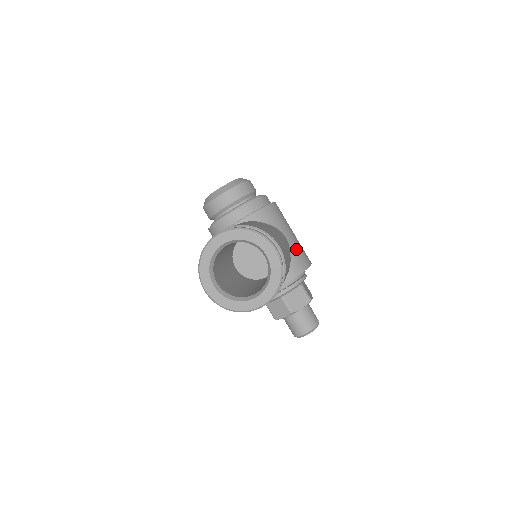
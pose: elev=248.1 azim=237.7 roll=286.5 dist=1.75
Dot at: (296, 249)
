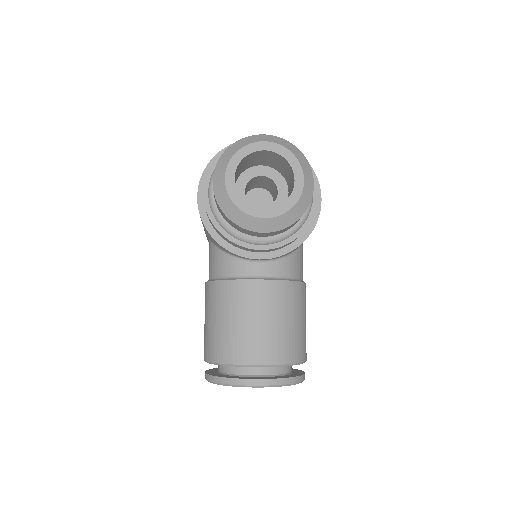
Dot at: occluded
